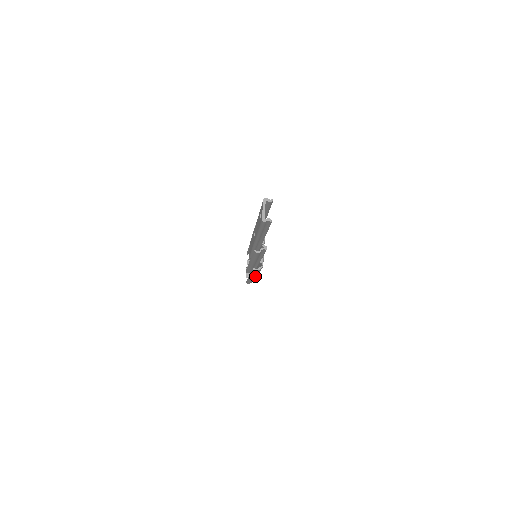
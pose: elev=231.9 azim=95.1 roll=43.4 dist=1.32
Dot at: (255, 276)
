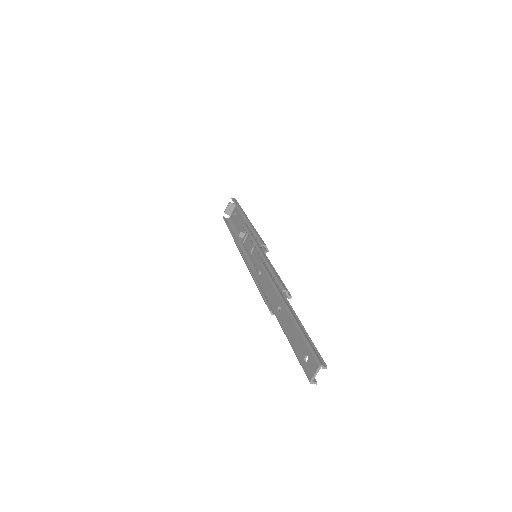
Dot at: occluded
